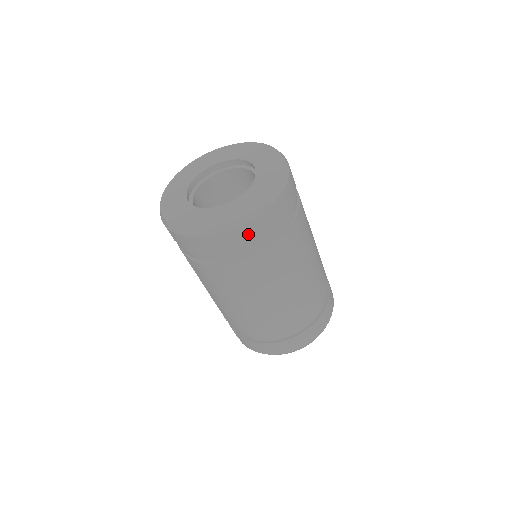
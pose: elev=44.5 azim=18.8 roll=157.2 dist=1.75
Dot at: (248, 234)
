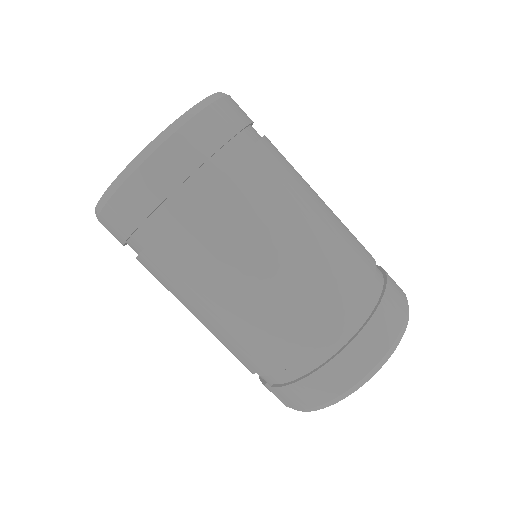
Dot at: (181, 154)
